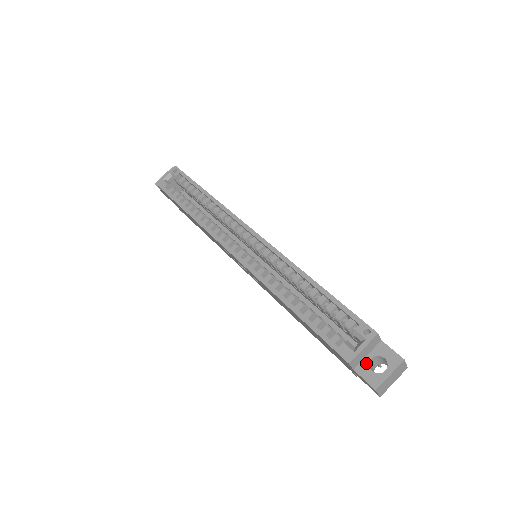
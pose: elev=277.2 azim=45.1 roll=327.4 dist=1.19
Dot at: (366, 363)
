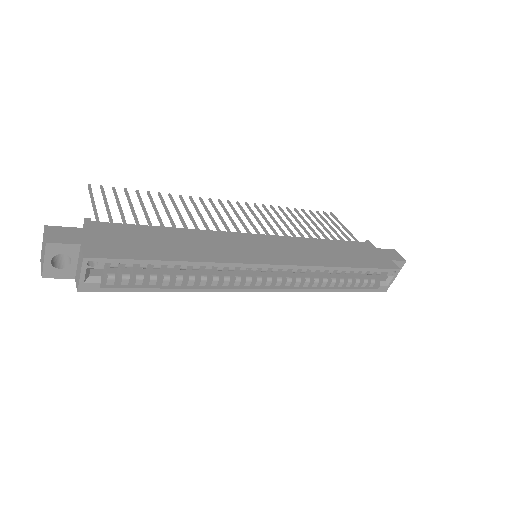
Dot at: occluded
